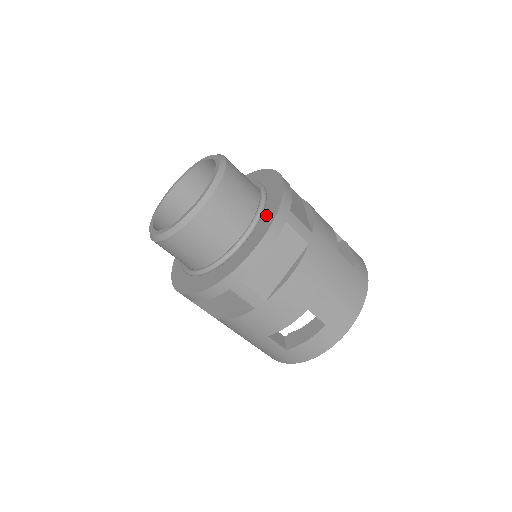
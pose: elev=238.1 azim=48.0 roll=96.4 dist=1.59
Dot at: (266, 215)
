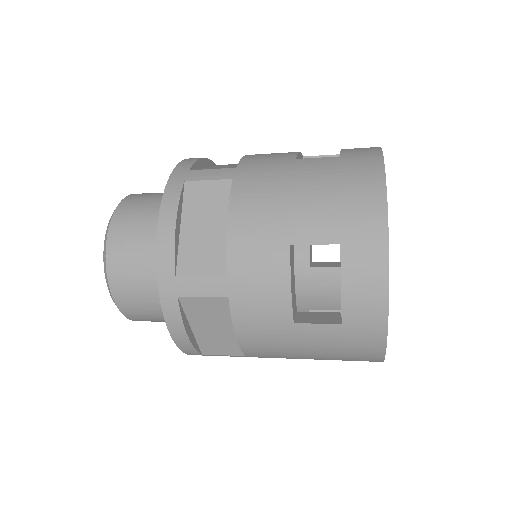
Dot at: occluded
